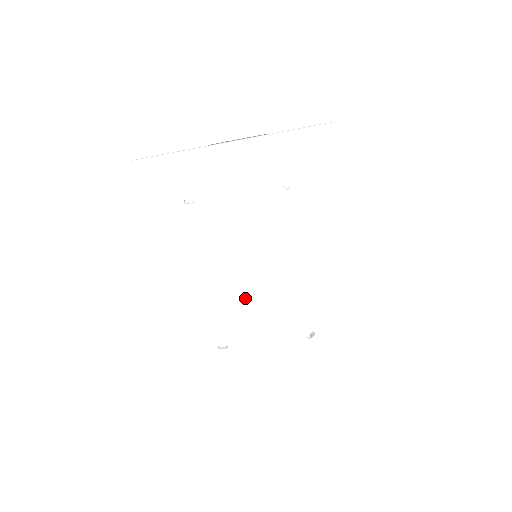
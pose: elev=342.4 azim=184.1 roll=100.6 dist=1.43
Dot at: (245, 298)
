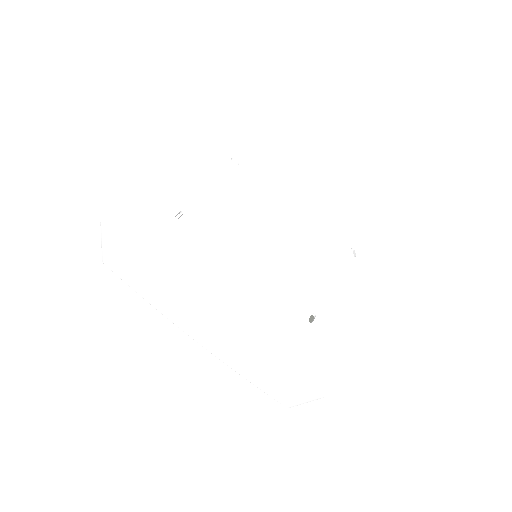
Dot at: (287, 260)
